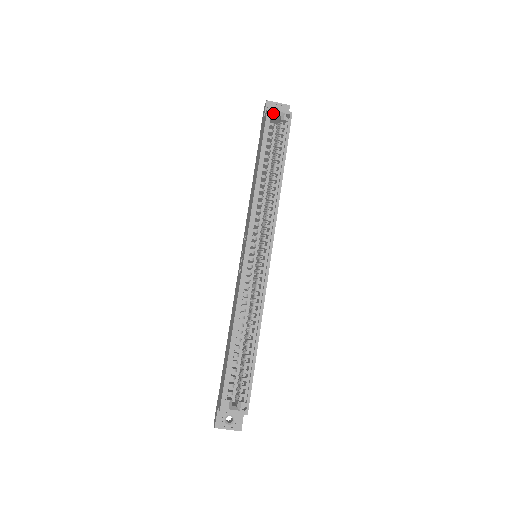
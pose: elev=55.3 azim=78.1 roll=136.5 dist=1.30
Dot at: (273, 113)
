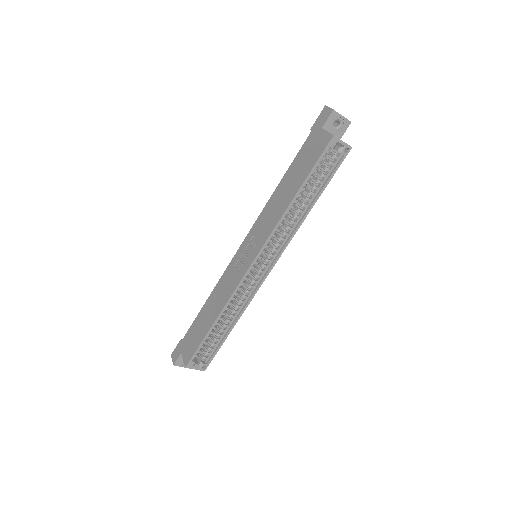
Dot at: (335, 143)
